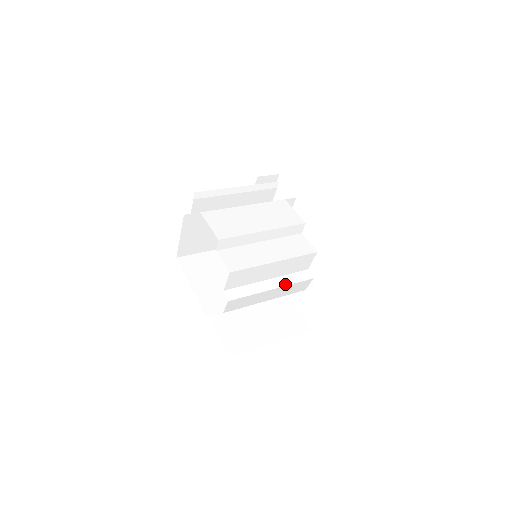
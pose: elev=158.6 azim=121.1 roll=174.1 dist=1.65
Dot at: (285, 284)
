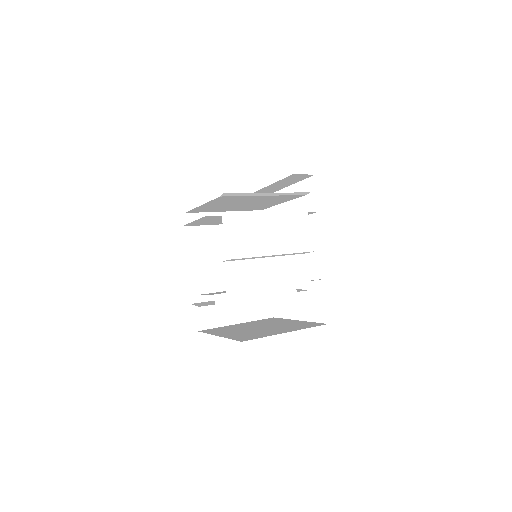
Dot at: (270, 294)
